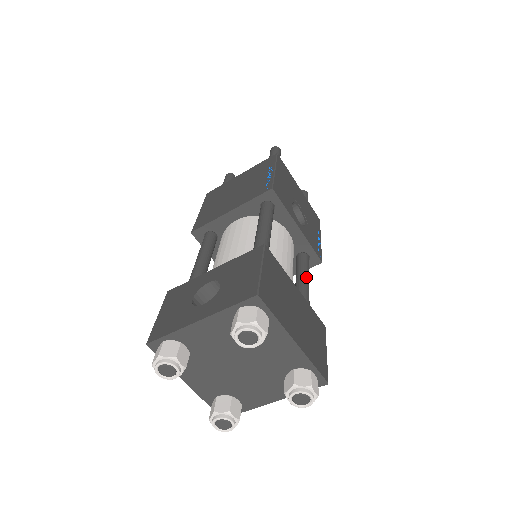
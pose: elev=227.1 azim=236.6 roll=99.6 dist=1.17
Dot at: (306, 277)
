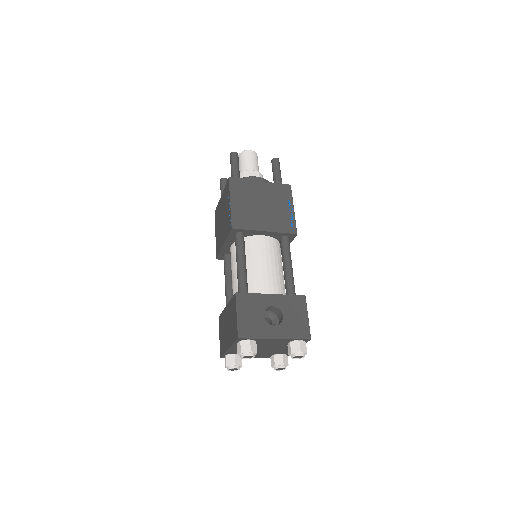
Dot at: occluded
